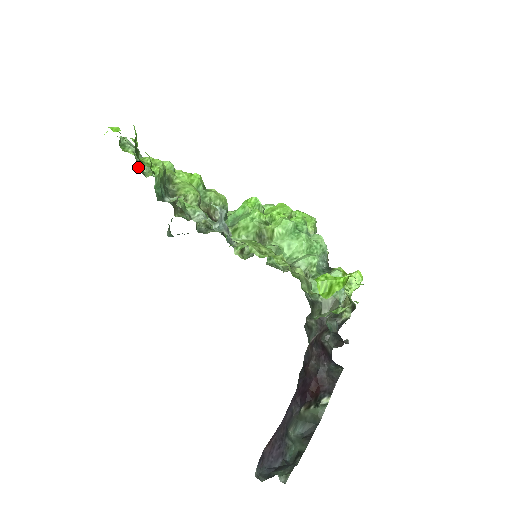
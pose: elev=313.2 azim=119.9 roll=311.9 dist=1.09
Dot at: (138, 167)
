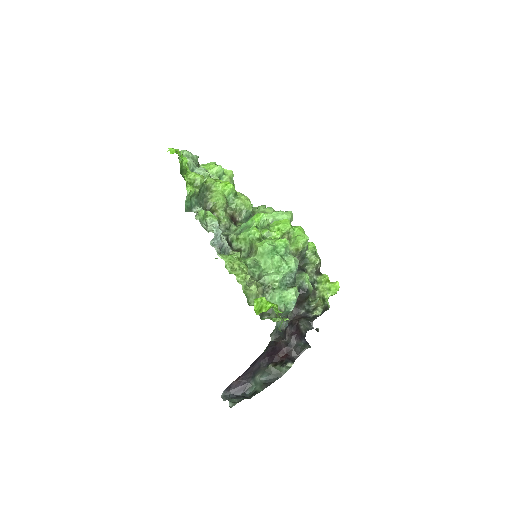
Dot at: occluded
